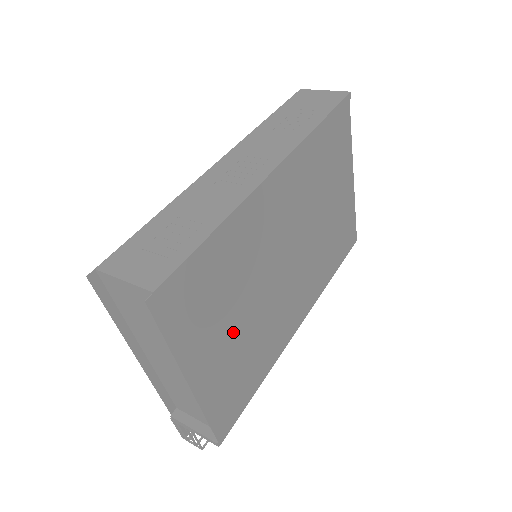
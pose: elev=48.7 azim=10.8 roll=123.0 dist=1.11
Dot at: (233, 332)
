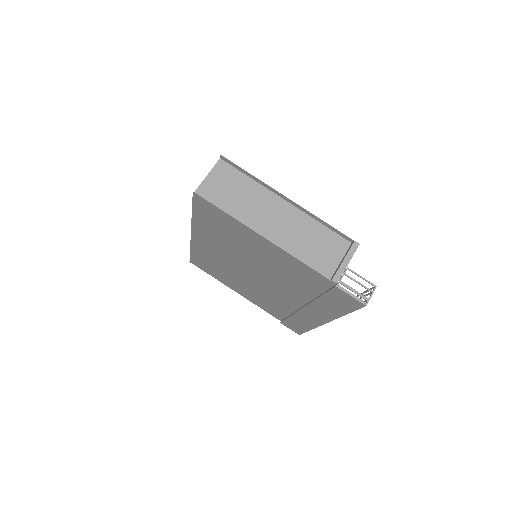
Dot at: occluded
